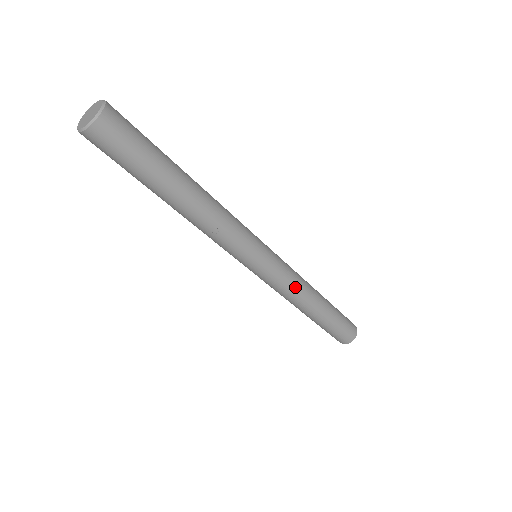
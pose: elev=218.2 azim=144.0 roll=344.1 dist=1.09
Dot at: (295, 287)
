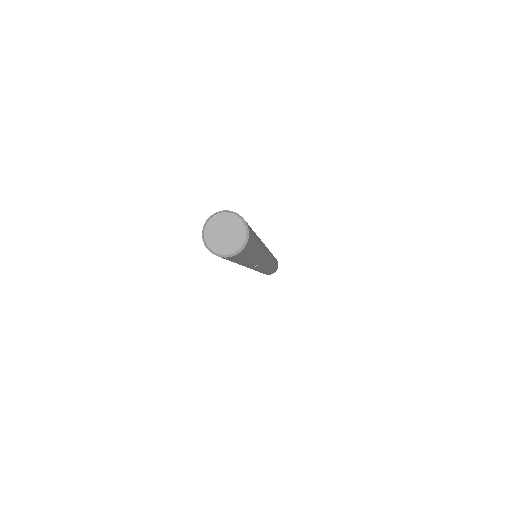
Dot at: occluded
